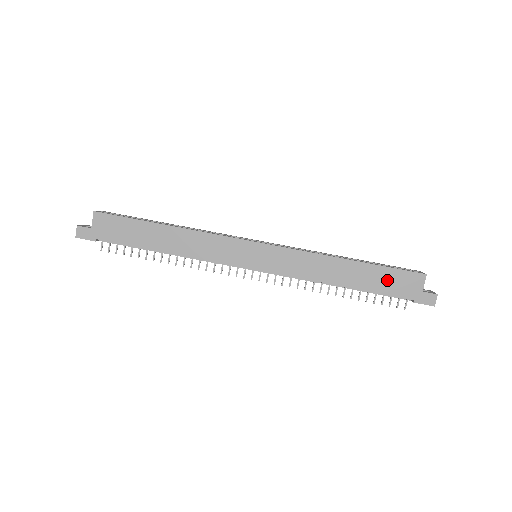
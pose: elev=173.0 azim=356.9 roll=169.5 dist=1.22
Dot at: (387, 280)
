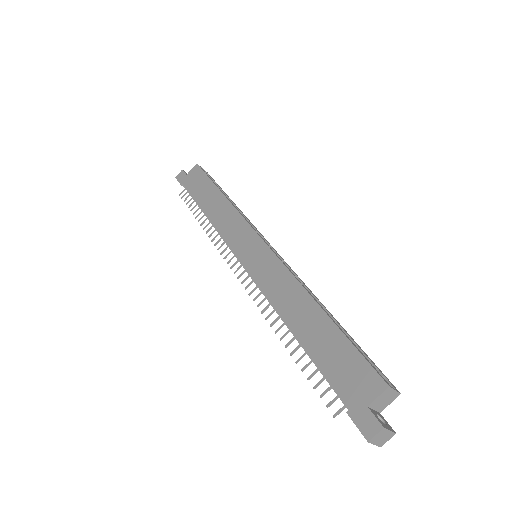
Dot at: (338, 357)
